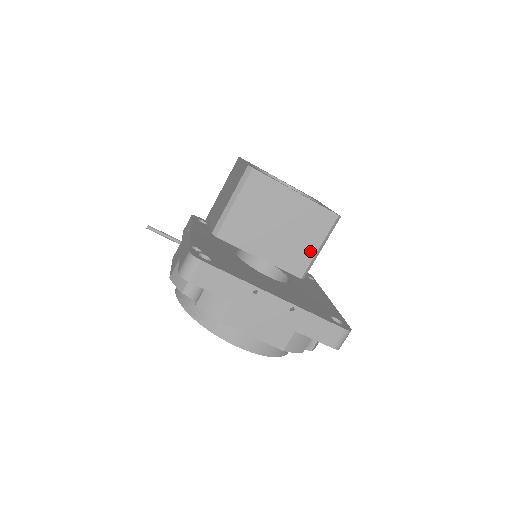
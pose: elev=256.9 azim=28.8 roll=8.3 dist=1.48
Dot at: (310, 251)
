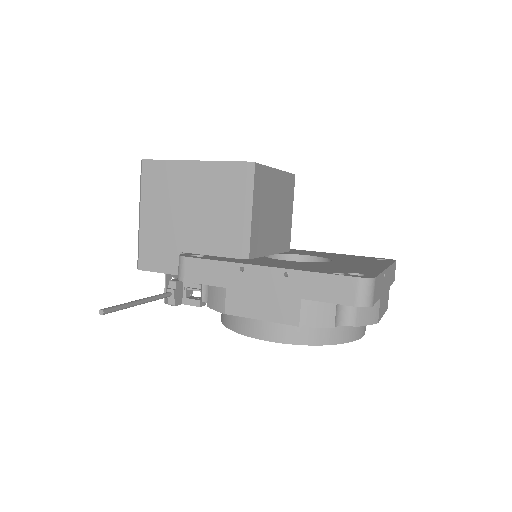
Dot at: (289, 221)
